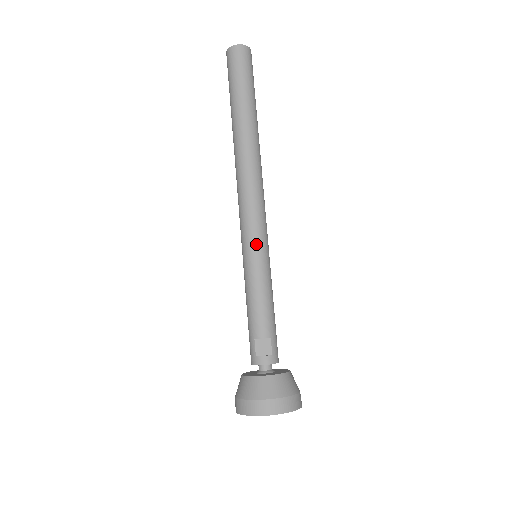
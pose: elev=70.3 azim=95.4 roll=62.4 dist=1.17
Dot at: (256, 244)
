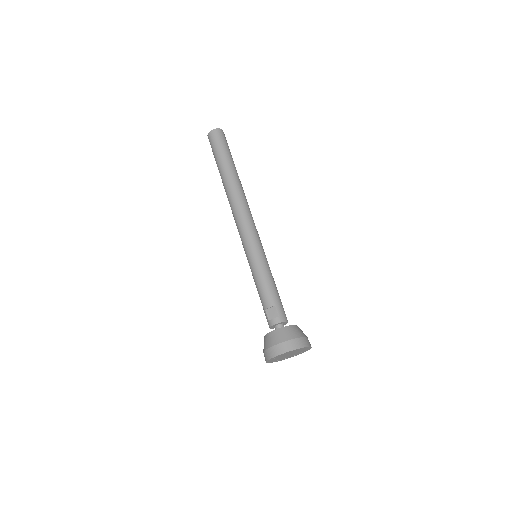
Dot at: (251, 248)
